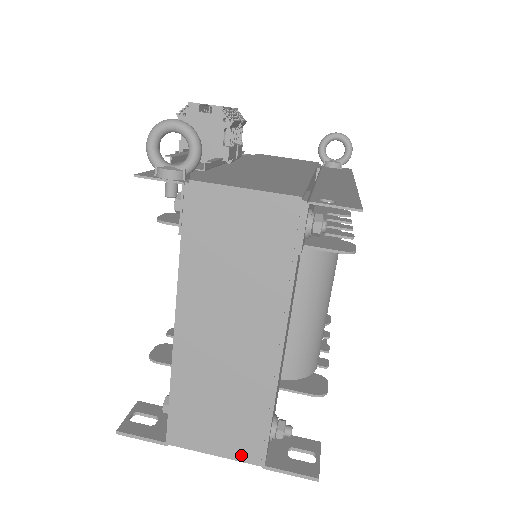
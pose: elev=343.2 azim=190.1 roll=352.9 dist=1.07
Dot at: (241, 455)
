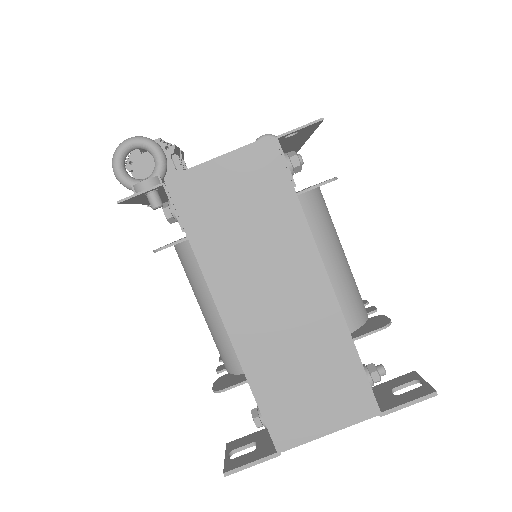
Dot at: (353, 416)
